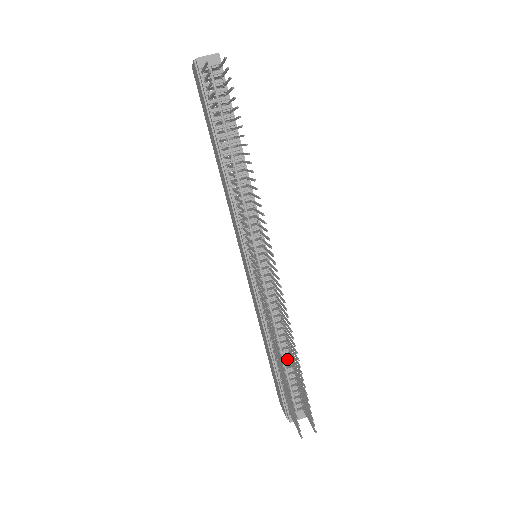
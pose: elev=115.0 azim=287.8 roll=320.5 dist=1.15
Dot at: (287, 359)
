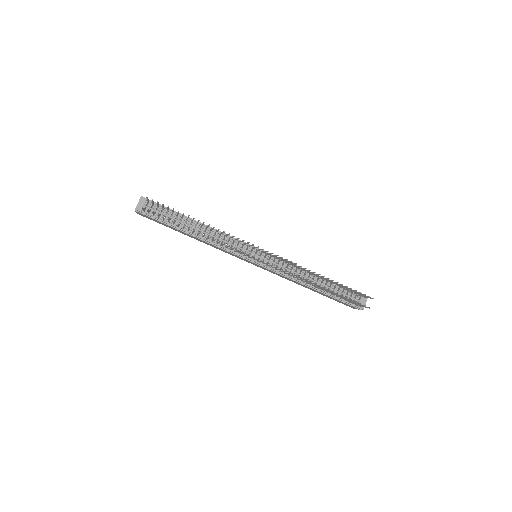
Dot at: (325, 283)
